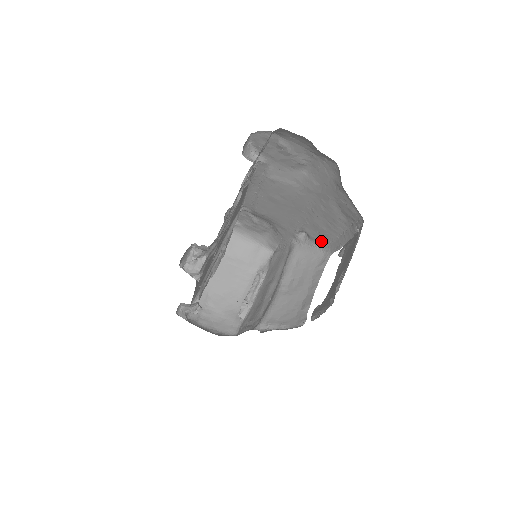
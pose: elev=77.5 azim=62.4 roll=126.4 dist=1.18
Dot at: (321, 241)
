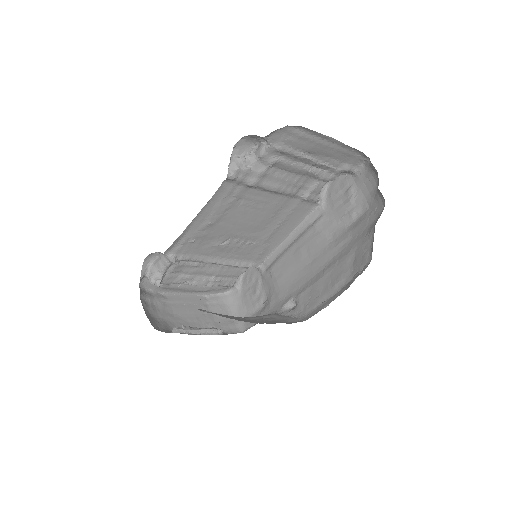
Dot at: (305, 310)
